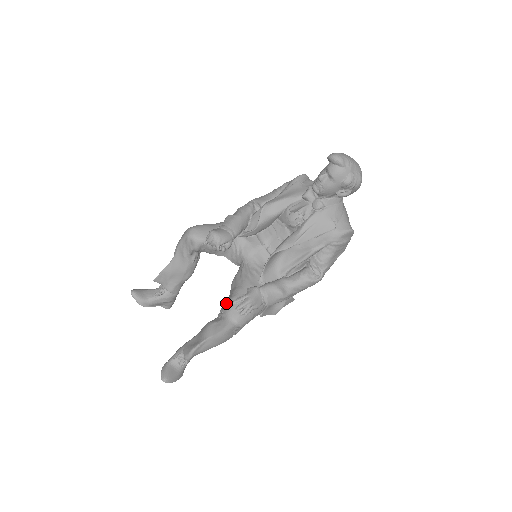
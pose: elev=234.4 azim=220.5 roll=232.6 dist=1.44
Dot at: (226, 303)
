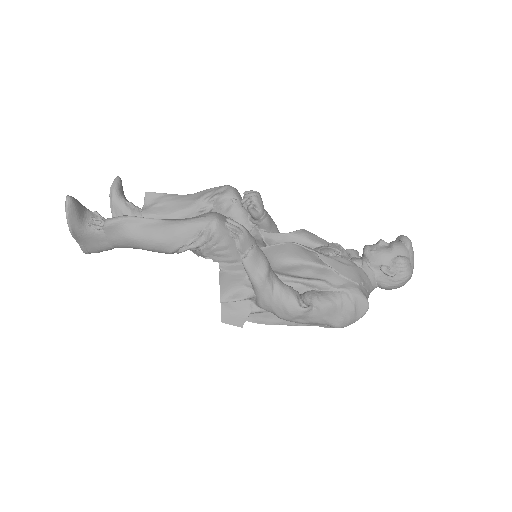
Dot at: occluded
